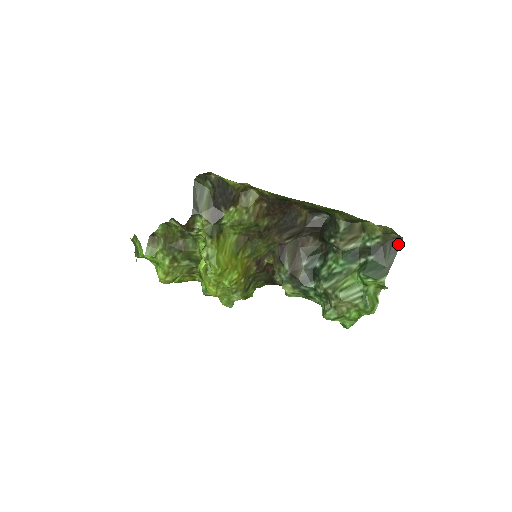
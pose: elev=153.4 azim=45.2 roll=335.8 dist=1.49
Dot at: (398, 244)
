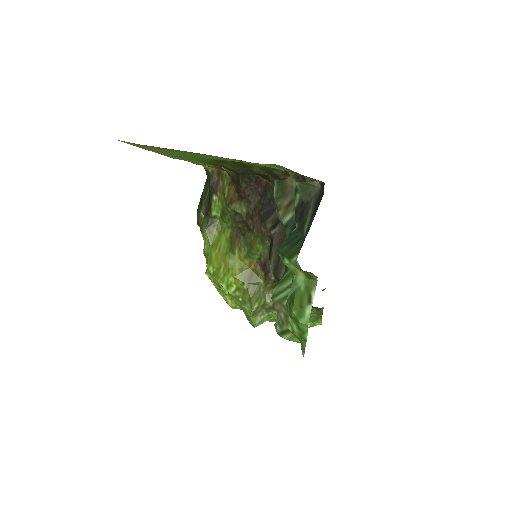
Dot at: (321, 196)
